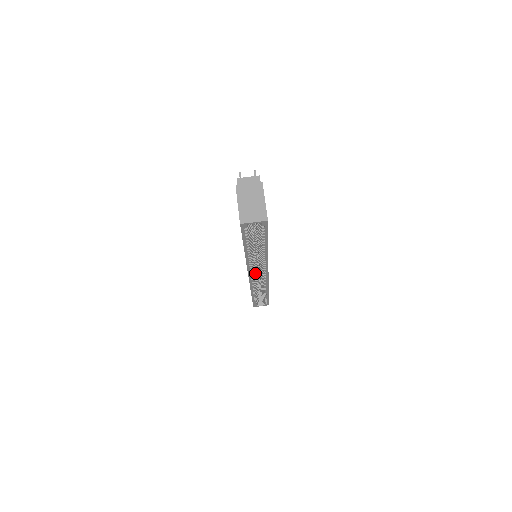
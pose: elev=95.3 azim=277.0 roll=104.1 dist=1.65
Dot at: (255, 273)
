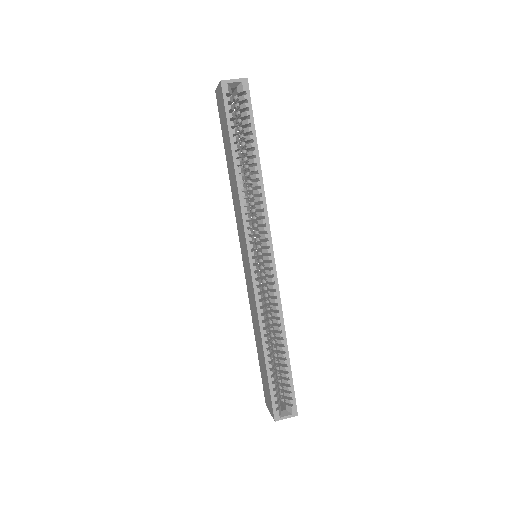
Dot at: (257, 265)
